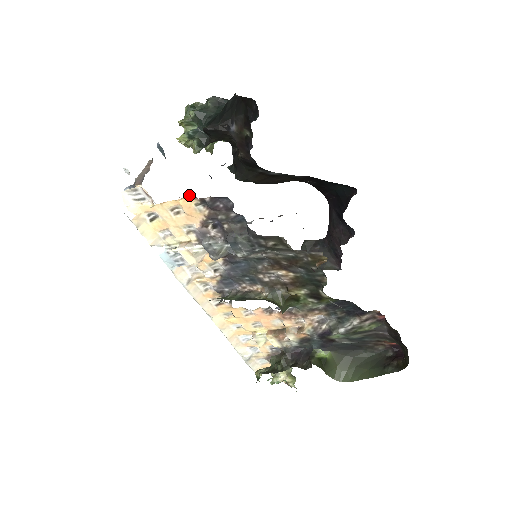
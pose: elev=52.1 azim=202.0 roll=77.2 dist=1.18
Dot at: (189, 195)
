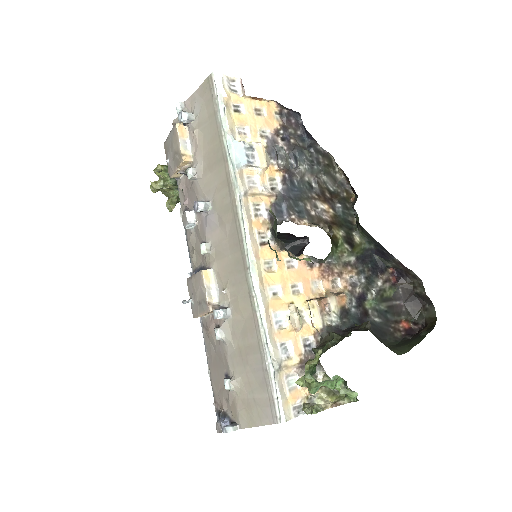
Dot at: (273, 102)
